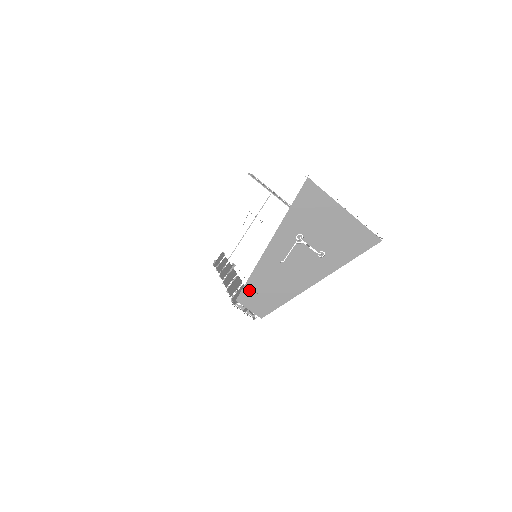
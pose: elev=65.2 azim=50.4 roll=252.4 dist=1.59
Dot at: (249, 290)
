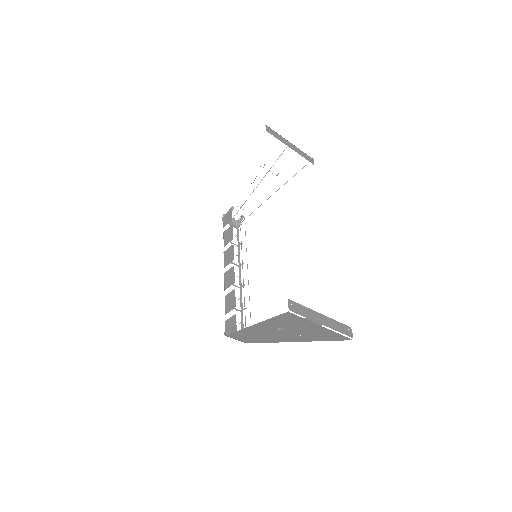
Dot at: (237, 335)
